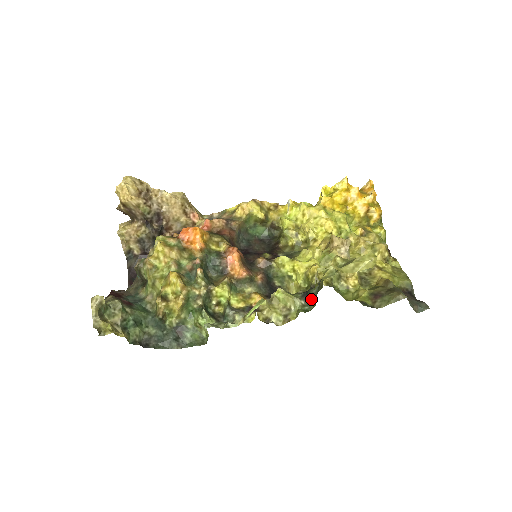
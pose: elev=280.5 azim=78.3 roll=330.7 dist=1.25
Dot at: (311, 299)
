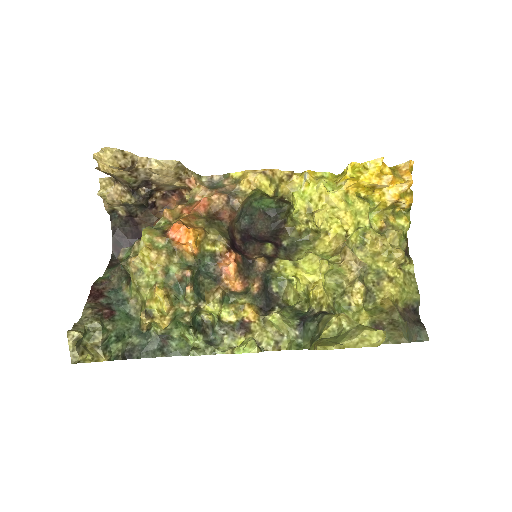
Dot at: (306, 334)
